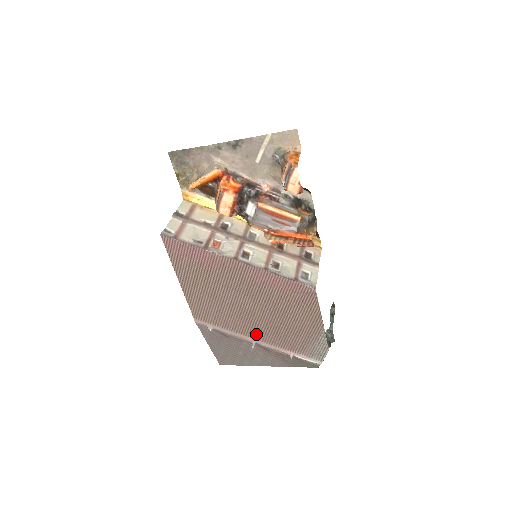
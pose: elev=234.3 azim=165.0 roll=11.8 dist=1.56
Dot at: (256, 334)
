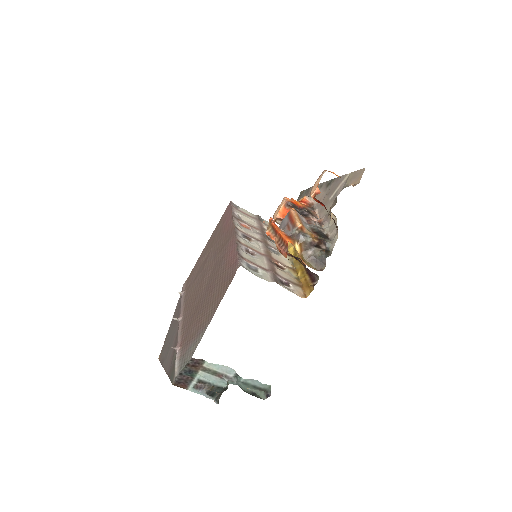
Dot at: (187, 312)
